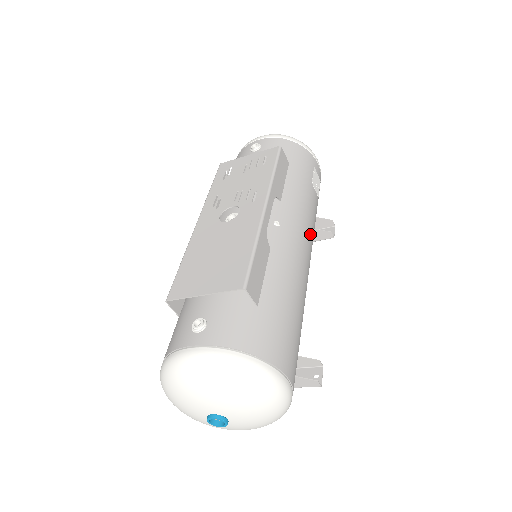
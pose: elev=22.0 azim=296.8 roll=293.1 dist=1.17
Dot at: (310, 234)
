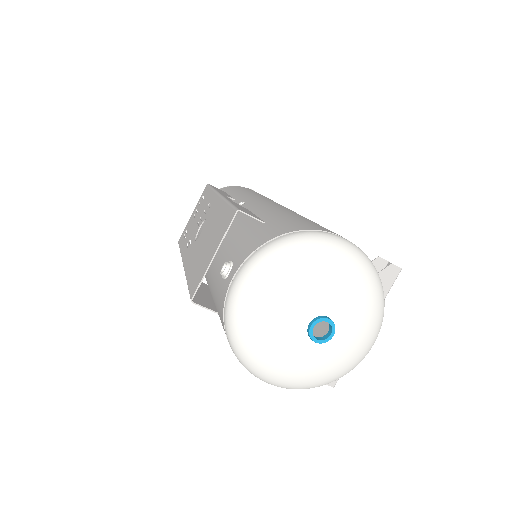
Dot at: occluded
